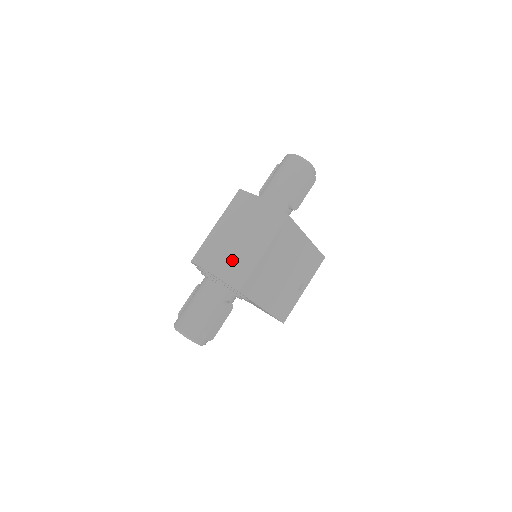
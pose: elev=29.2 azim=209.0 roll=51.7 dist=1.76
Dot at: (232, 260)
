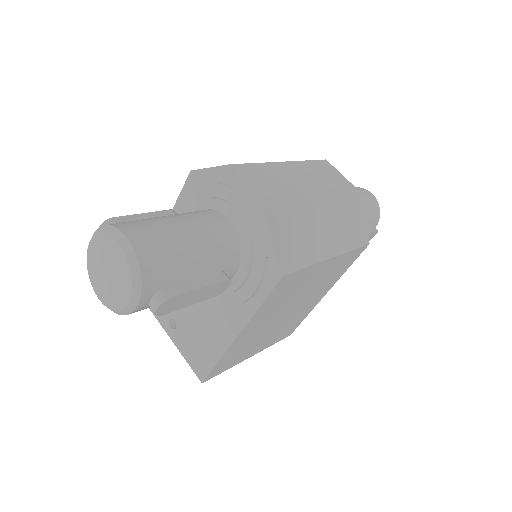
Dot at: (305, 223)
